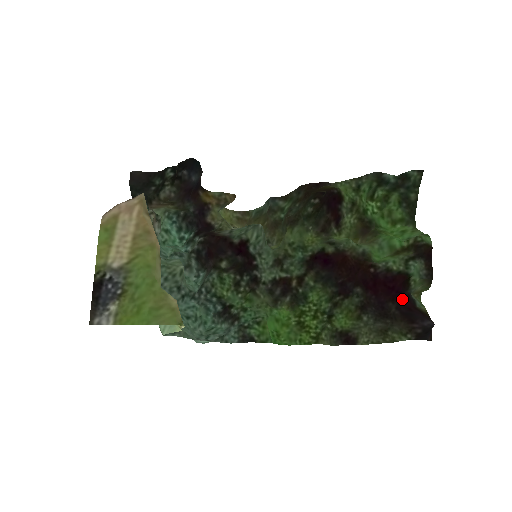
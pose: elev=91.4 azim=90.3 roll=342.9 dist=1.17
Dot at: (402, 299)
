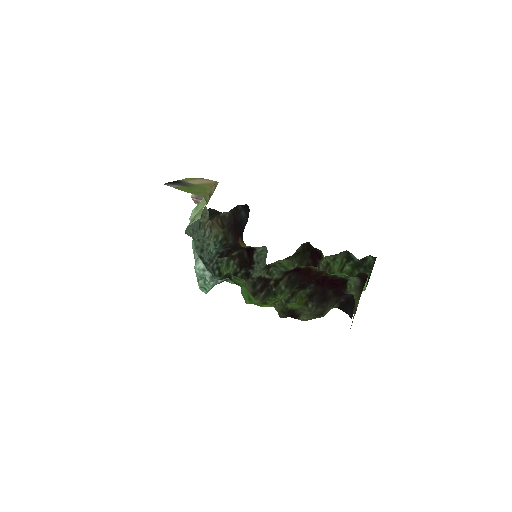
Dot at: (338, 290)
